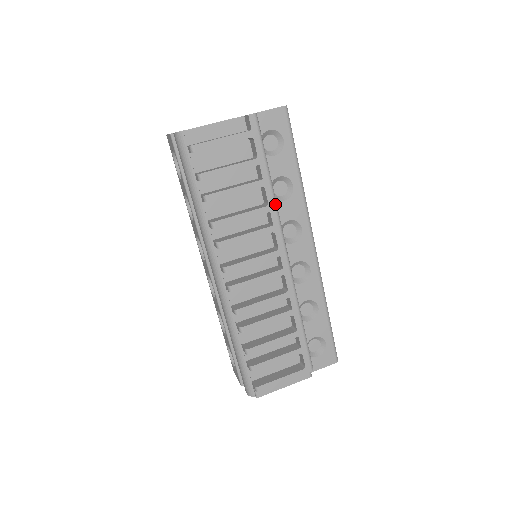
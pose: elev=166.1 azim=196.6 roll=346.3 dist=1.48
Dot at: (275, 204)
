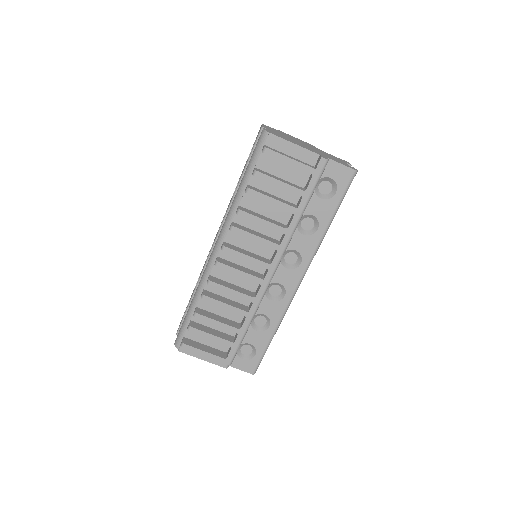
Dot at: (293, 232)
